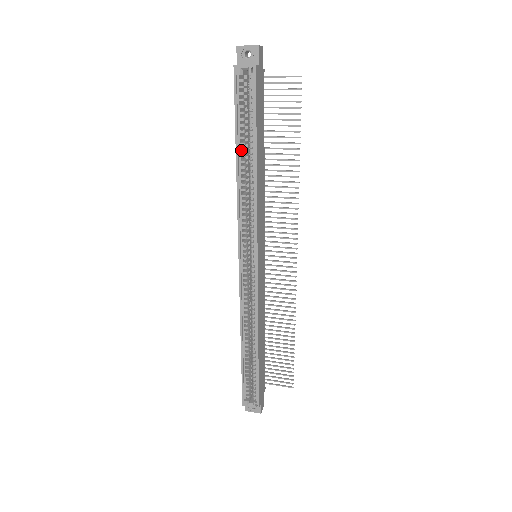
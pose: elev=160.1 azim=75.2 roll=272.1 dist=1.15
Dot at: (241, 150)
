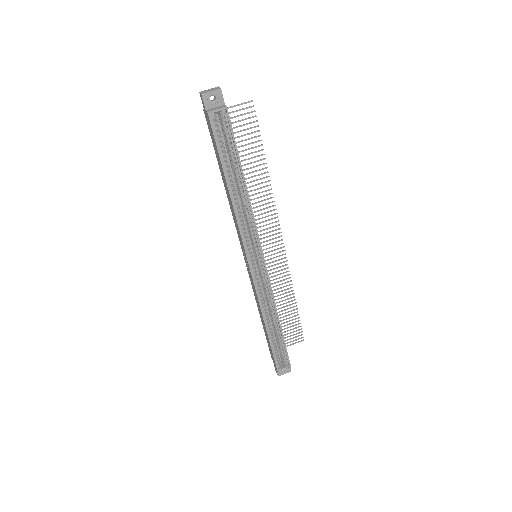
Dot at: (229, 179)
